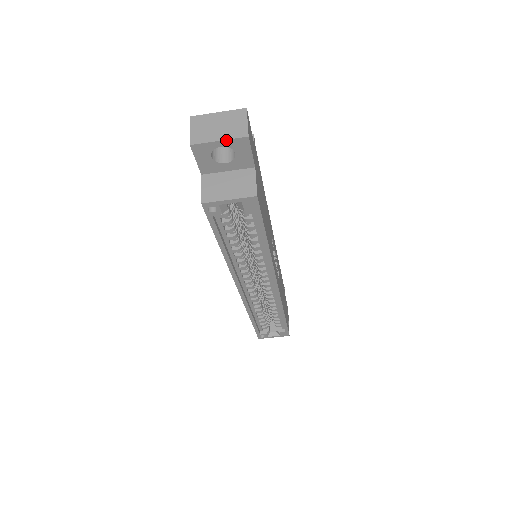
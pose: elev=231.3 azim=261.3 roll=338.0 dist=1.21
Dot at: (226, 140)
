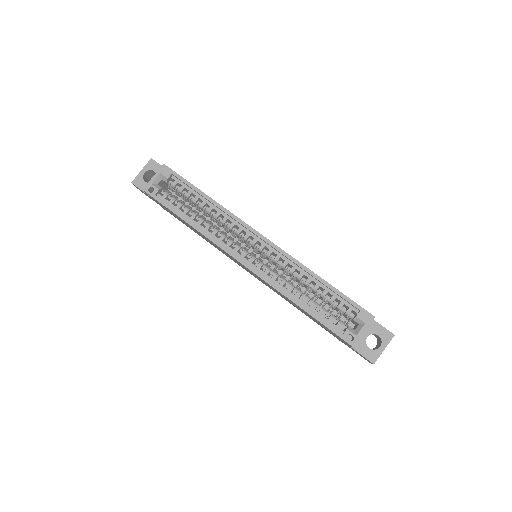
Dot at: (144, 168)
